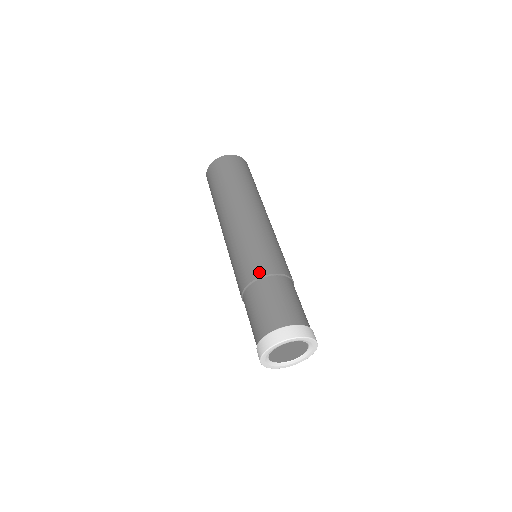
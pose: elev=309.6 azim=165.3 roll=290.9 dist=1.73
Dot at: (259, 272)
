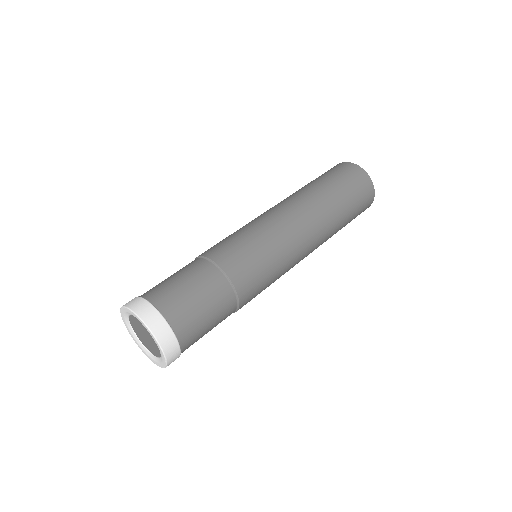
Dot at: (236, 276)
